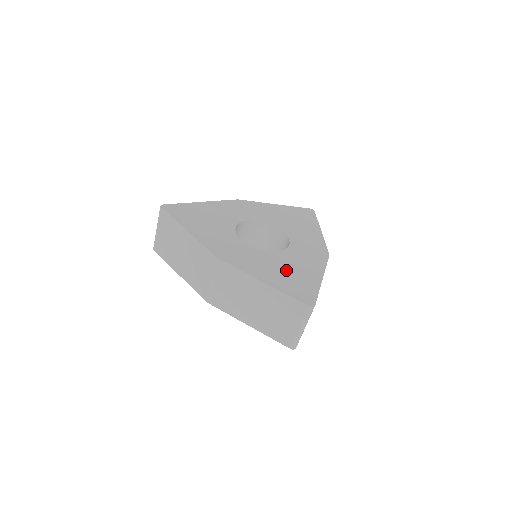
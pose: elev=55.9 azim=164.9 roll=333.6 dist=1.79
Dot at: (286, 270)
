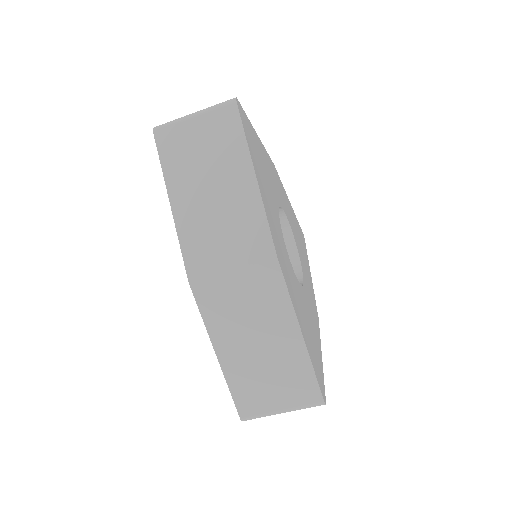
Dot at: (308, 323)
